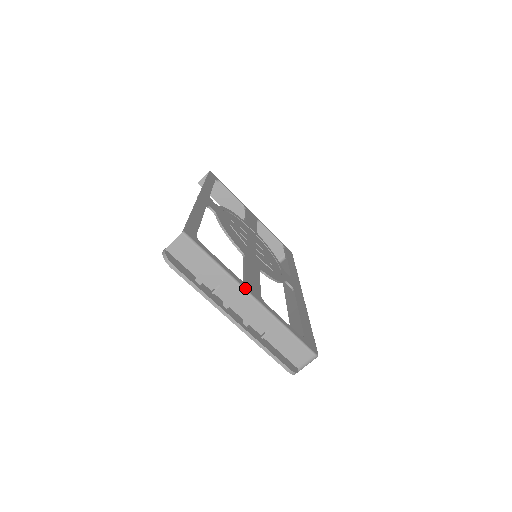
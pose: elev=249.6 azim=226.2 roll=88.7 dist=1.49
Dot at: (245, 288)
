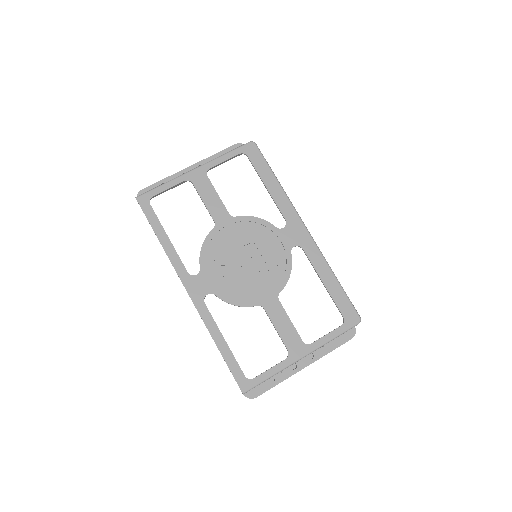
Dot at: (295, 361)
